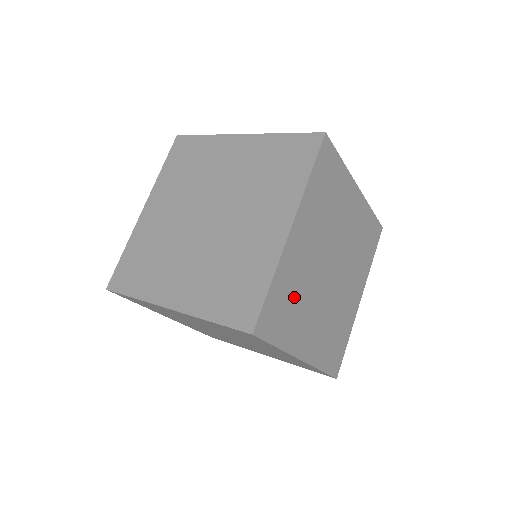
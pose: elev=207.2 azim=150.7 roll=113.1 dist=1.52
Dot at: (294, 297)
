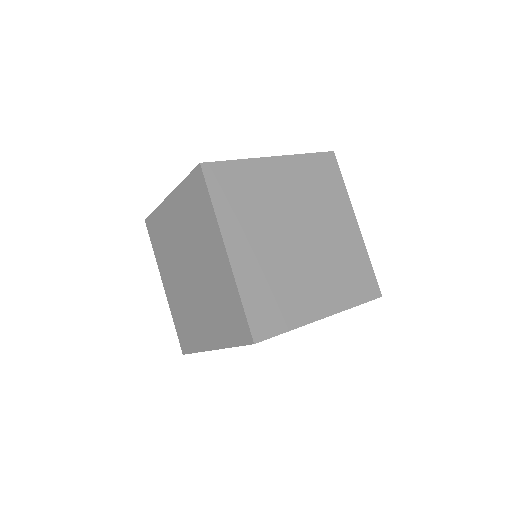
Dot at: occluded
